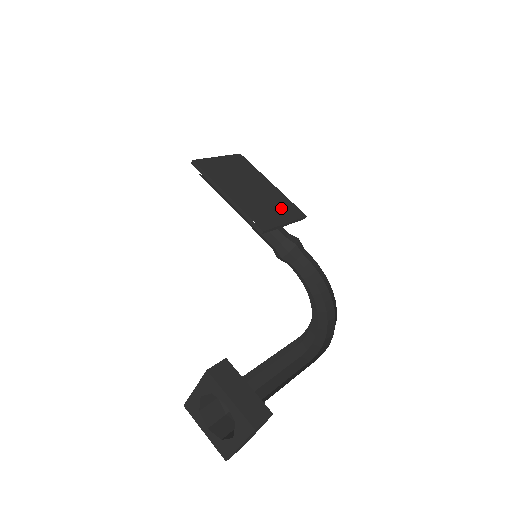
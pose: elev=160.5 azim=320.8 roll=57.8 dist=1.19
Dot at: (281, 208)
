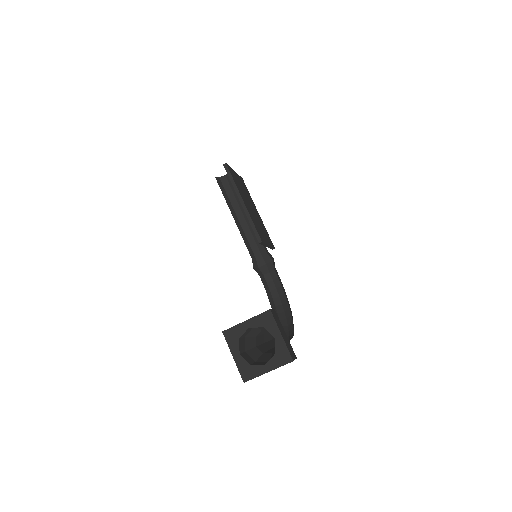
Dot at: (265, 233)
